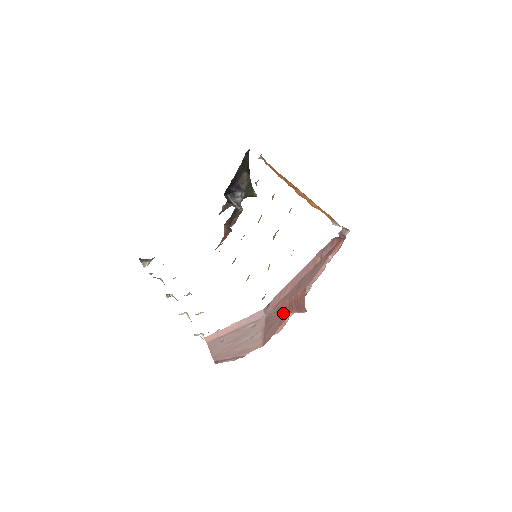
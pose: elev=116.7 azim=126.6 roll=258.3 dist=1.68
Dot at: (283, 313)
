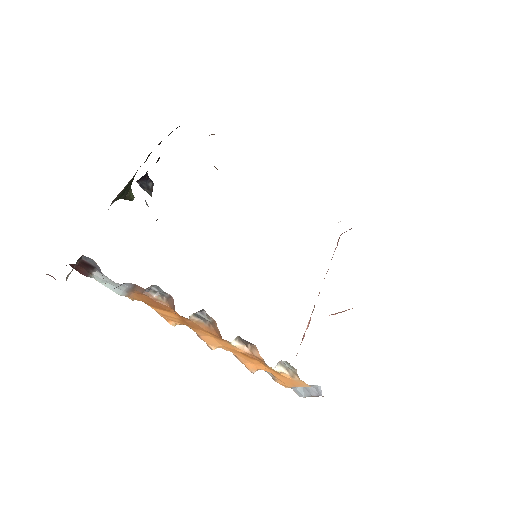
Dot at: occluded
